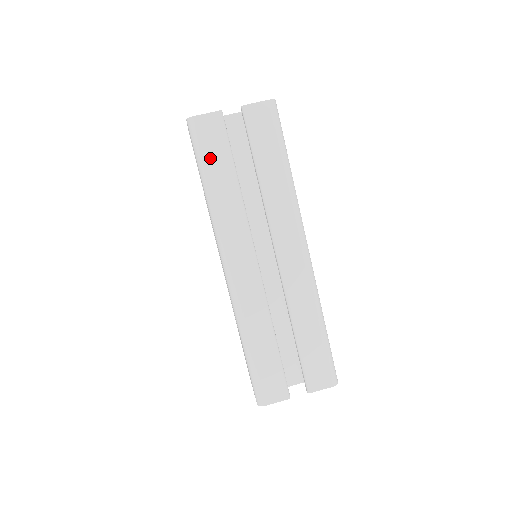
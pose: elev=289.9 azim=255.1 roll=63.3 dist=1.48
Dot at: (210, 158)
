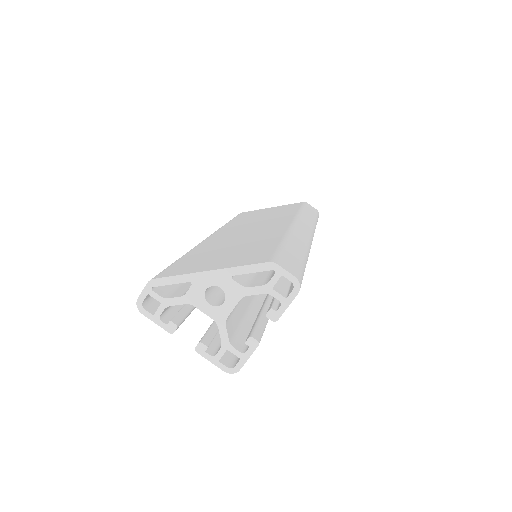
Dot at: occluded
